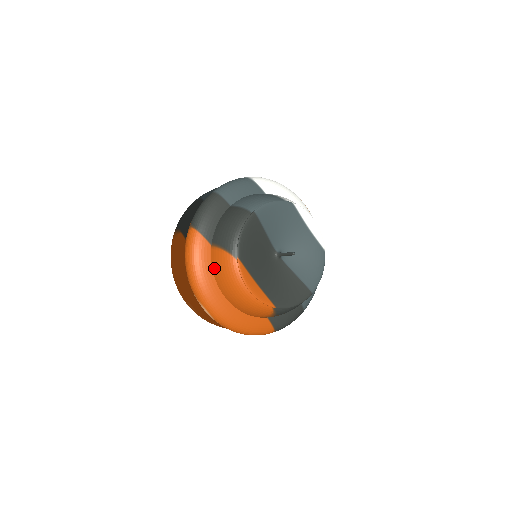
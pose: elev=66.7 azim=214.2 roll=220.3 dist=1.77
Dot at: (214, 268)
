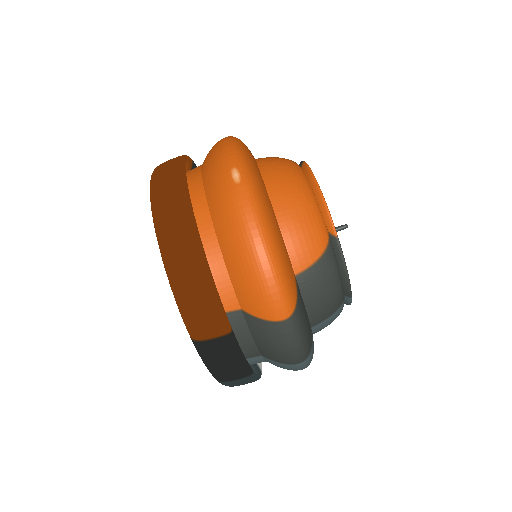
Dot at: (261, 161)
